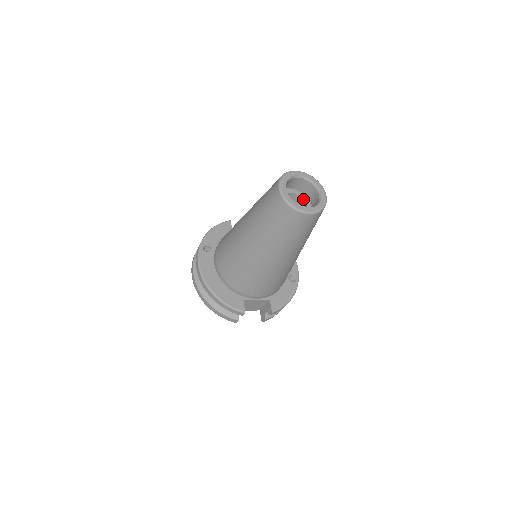
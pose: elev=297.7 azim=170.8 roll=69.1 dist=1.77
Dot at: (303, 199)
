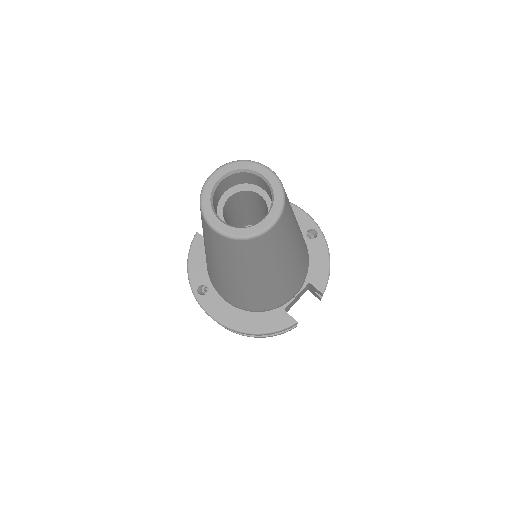
Dot at: (249, 191)
